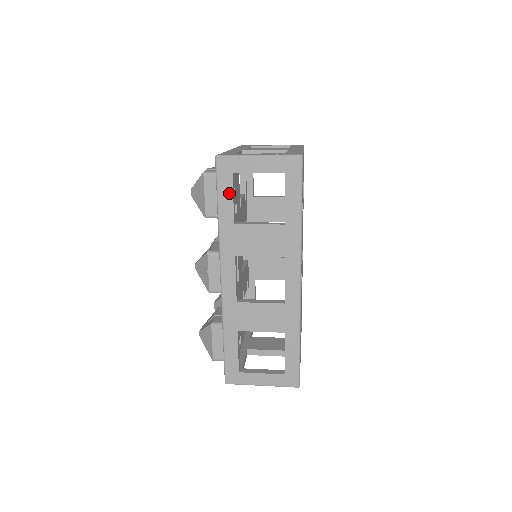
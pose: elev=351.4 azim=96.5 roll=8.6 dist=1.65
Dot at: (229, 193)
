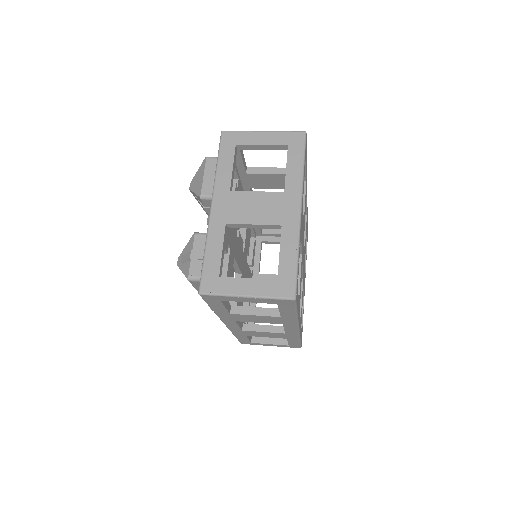
Dot at: (220, 306)
